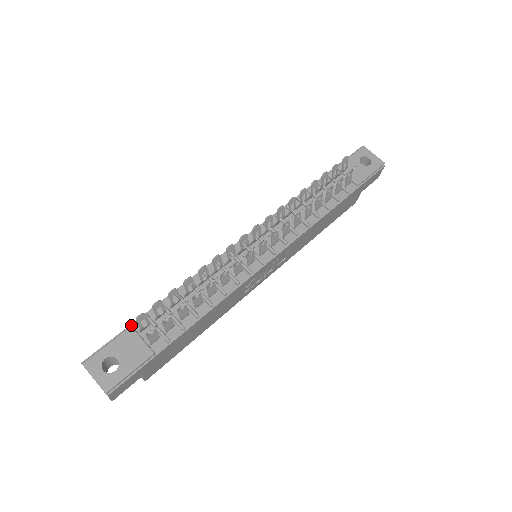
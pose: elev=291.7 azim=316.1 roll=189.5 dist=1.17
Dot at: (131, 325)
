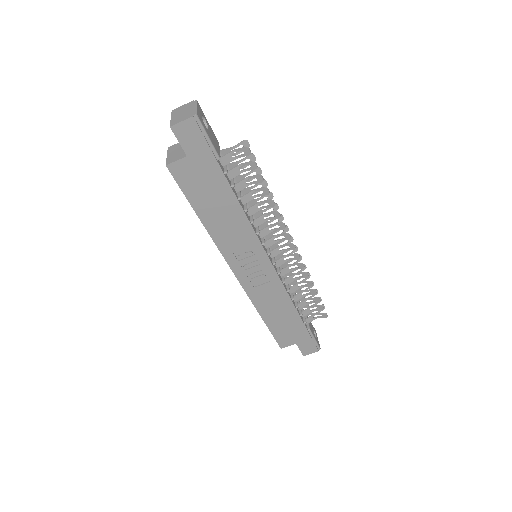
Dot at: occluded
